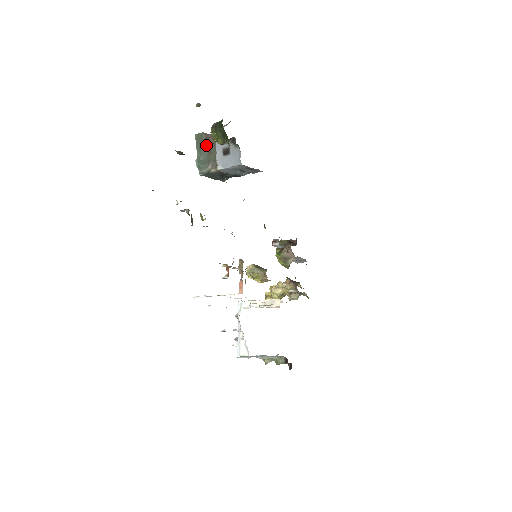
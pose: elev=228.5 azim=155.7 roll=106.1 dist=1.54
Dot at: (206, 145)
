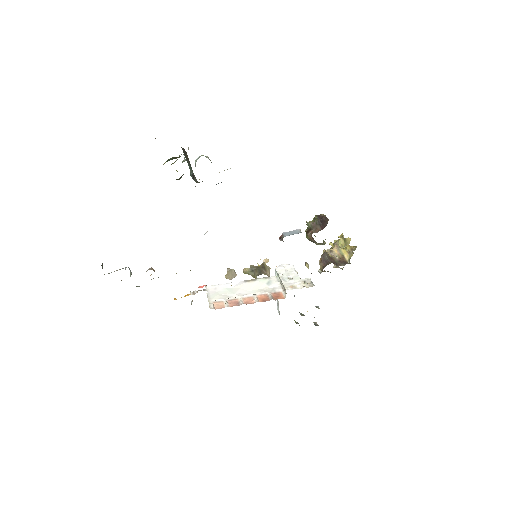
Dot at: (187, 159)
